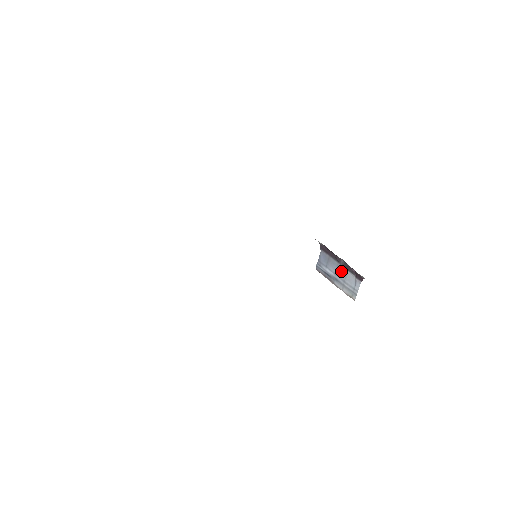
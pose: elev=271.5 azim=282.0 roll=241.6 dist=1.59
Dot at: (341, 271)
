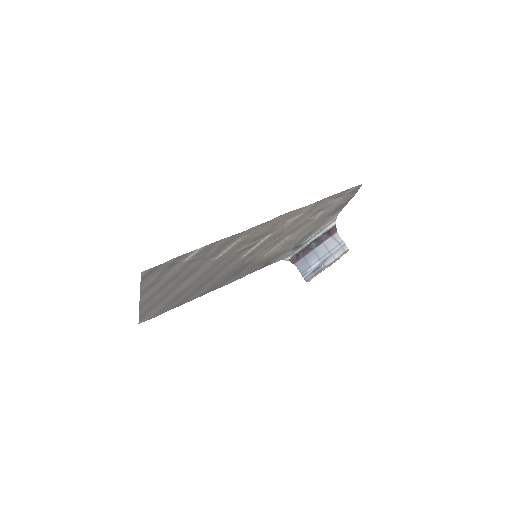
Dot at: (320, 251)
